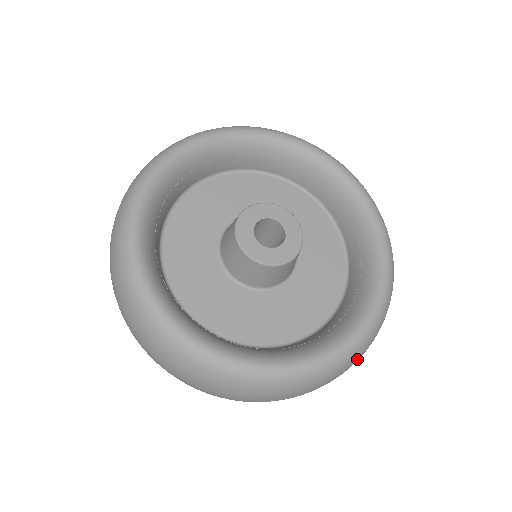
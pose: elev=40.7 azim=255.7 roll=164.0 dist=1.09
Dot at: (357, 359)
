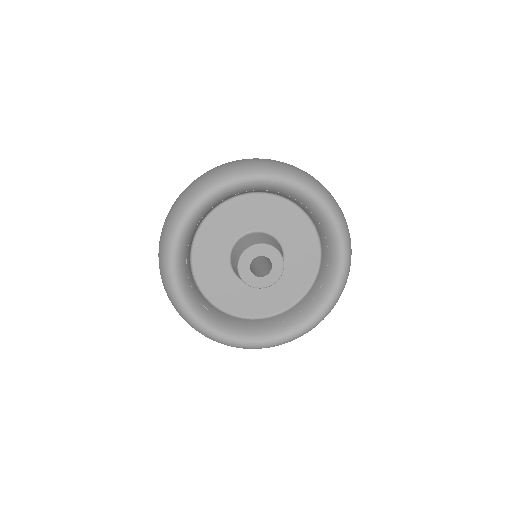
Dot at: occluded
